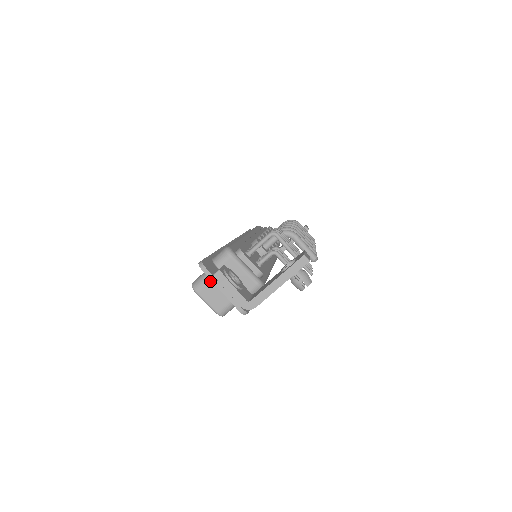
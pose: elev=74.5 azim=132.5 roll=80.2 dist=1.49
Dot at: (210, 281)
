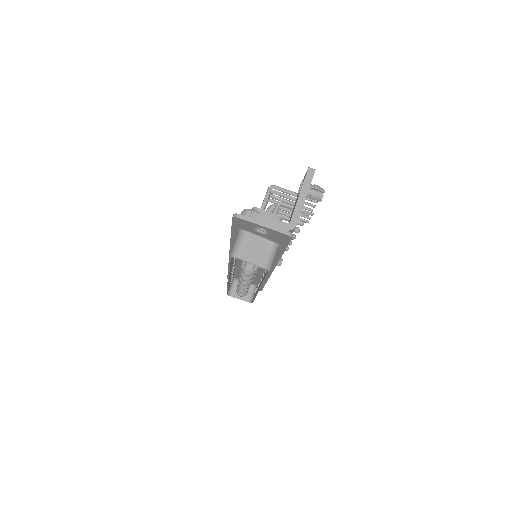
Dot at: (245, 241)
